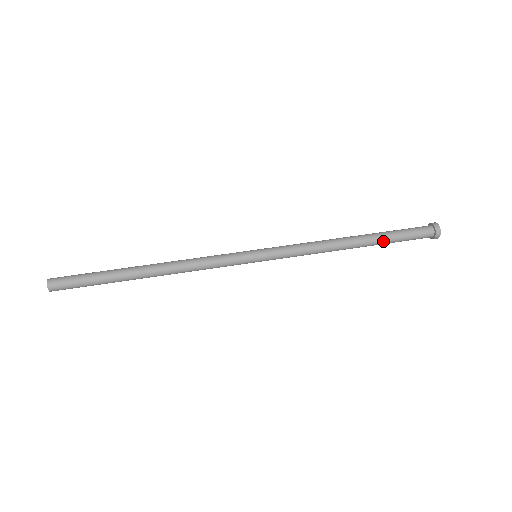
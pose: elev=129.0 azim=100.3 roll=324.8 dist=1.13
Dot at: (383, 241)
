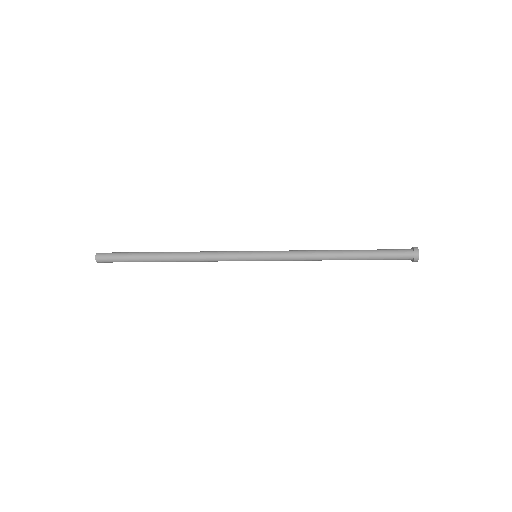
Dot at: (366, 253)
